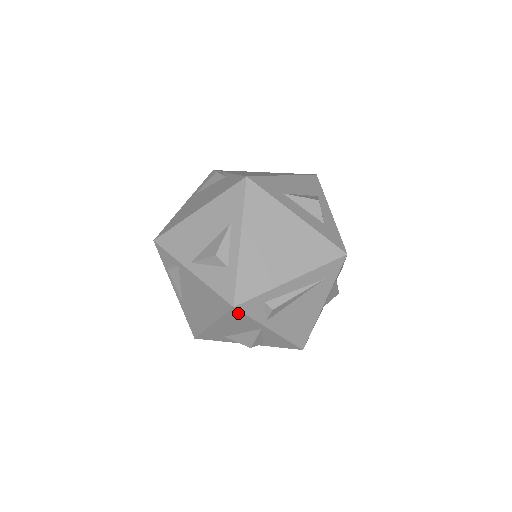
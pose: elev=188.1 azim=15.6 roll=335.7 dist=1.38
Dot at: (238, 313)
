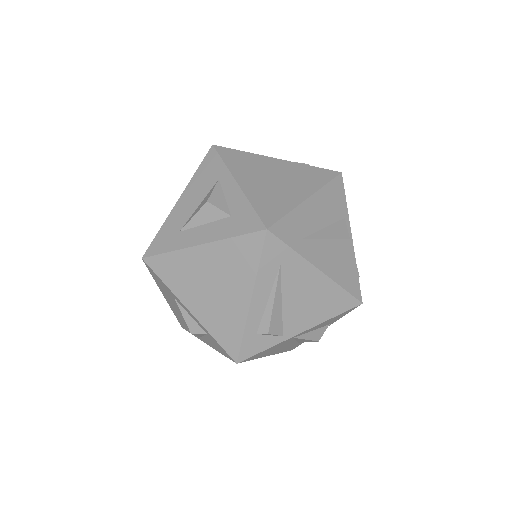
Dot at: (251, 357)
